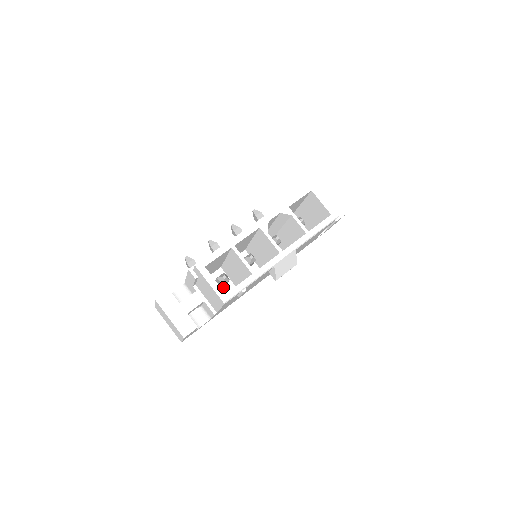
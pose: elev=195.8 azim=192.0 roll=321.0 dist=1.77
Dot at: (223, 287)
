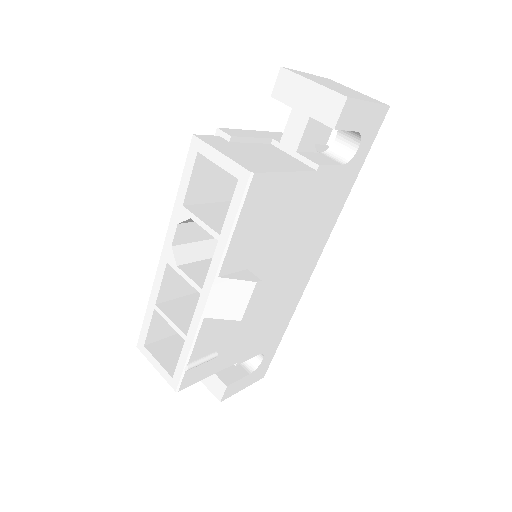
Dot at: occluded
